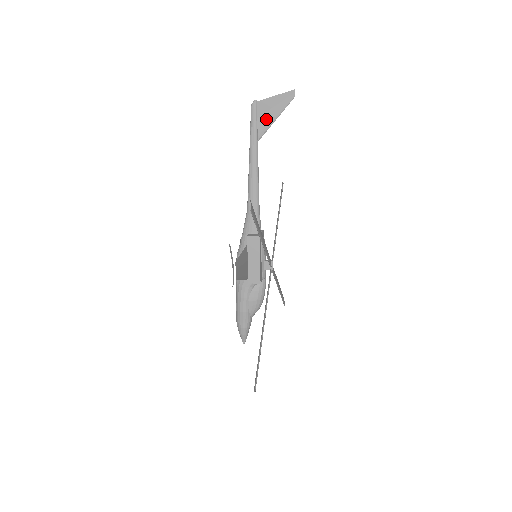
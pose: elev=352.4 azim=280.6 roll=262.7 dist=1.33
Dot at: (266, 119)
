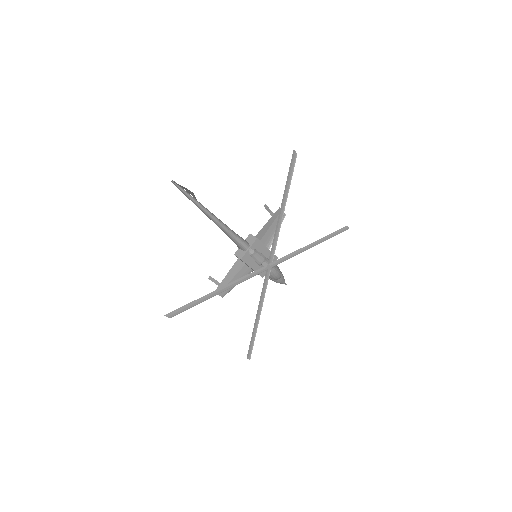
Dot at: (191, 194)
